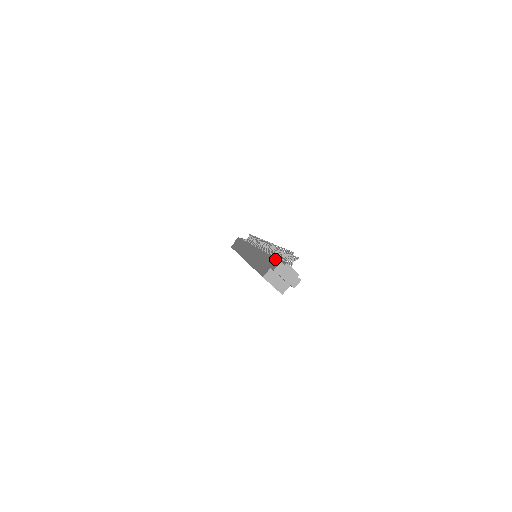
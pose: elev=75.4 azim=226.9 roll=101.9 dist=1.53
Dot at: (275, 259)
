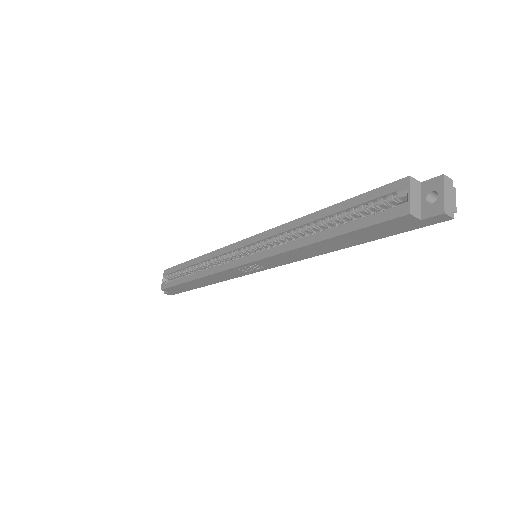
Dot at: occluded
